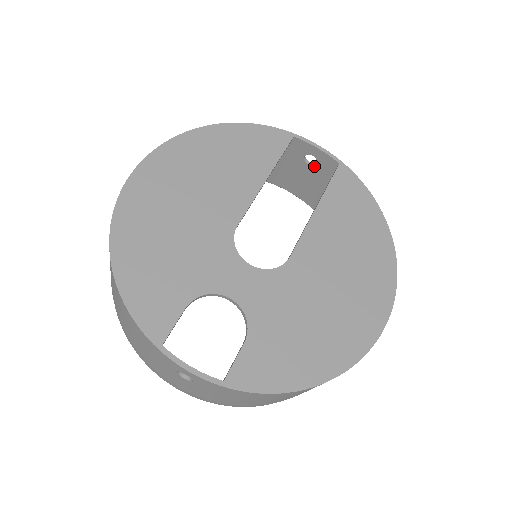
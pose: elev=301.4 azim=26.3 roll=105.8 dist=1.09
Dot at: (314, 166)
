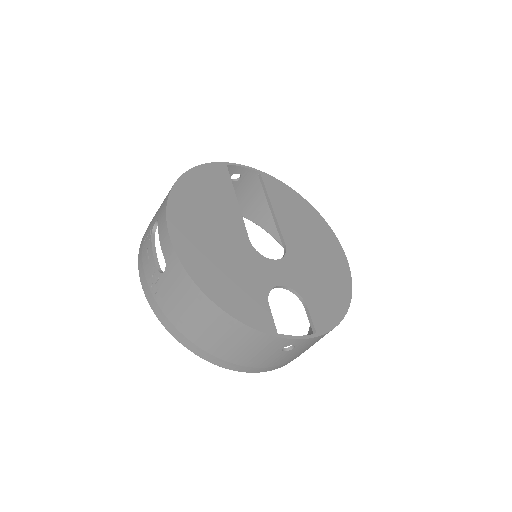
Dot at: (238, 181)
